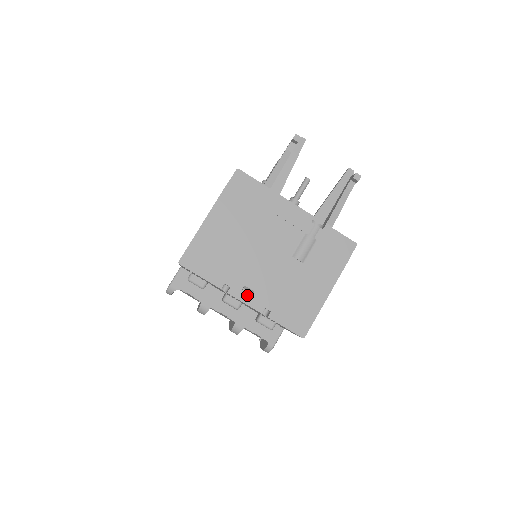
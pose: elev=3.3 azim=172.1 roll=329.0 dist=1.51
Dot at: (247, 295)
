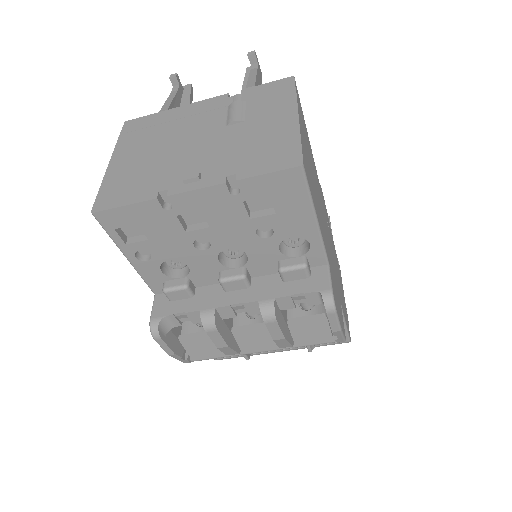
Dot at: (192, 179)
